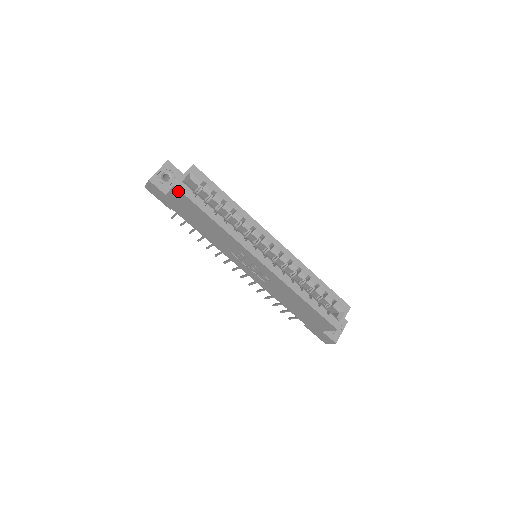
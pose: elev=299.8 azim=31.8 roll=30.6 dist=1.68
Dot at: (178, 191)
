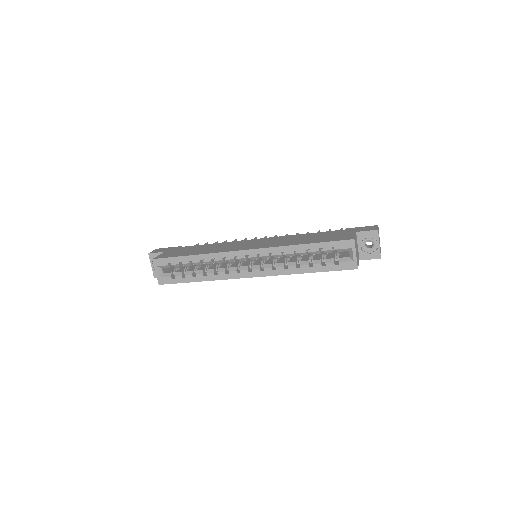
Dot at: (165, 283)
